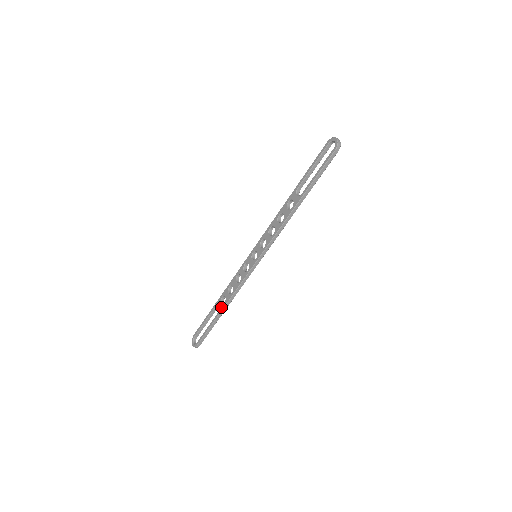
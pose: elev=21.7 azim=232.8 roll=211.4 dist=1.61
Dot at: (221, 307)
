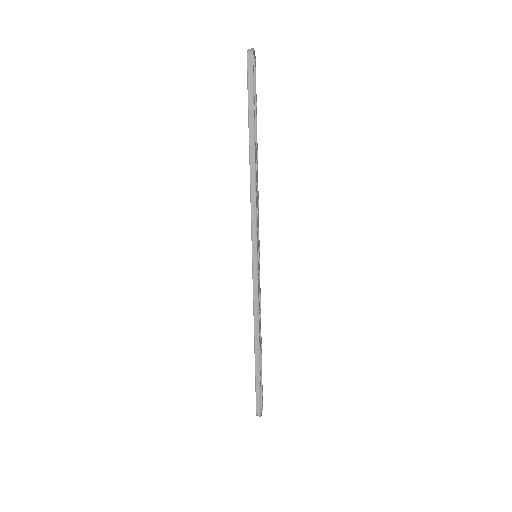
Dot at: (254, 345)
